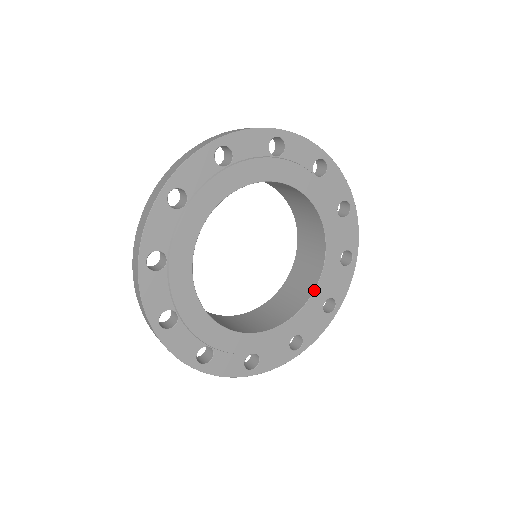
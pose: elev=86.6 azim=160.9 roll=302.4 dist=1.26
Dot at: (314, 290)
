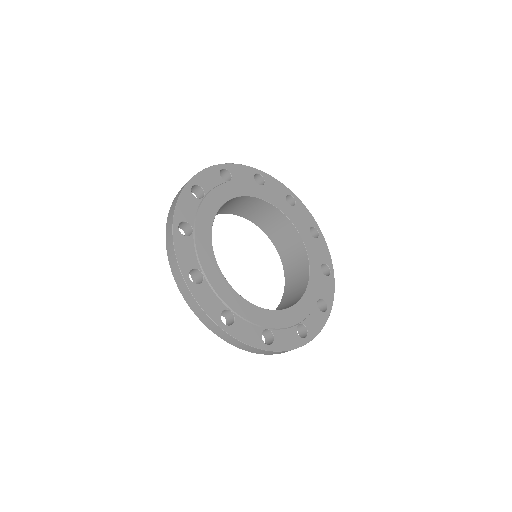
Dot at: (307, 287)
